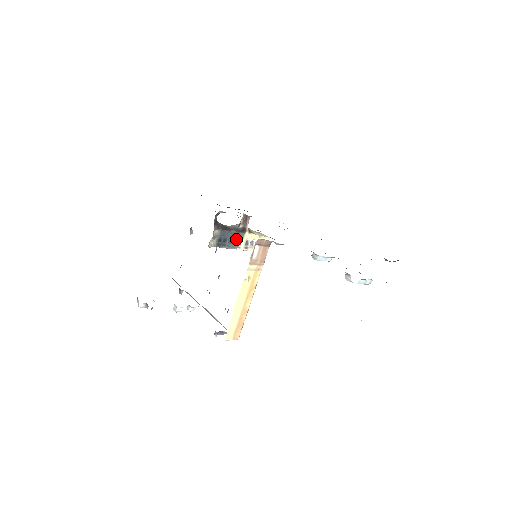
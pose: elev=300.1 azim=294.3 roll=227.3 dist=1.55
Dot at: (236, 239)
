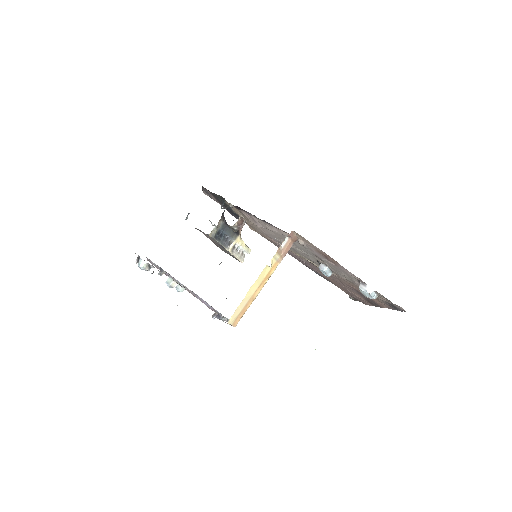
Dot at: (229, 238)
